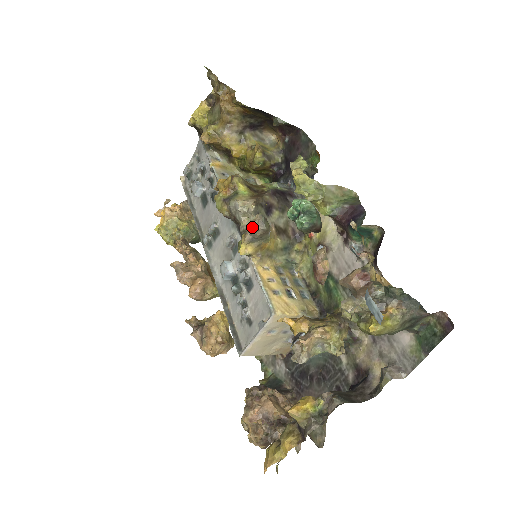
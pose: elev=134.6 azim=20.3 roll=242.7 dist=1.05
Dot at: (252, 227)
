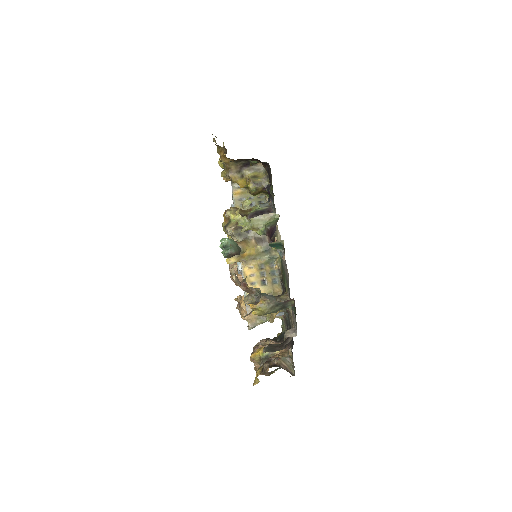
Dot at: occluded
